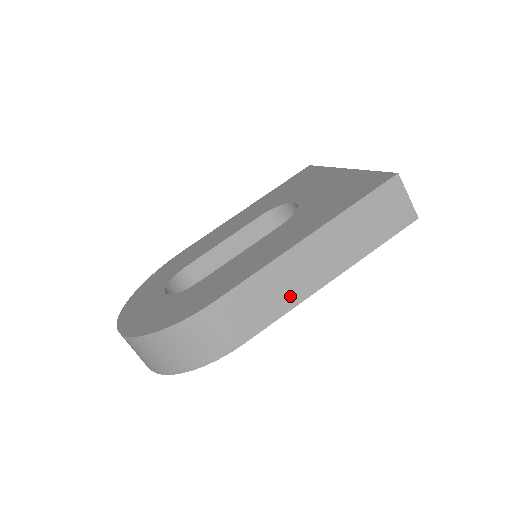
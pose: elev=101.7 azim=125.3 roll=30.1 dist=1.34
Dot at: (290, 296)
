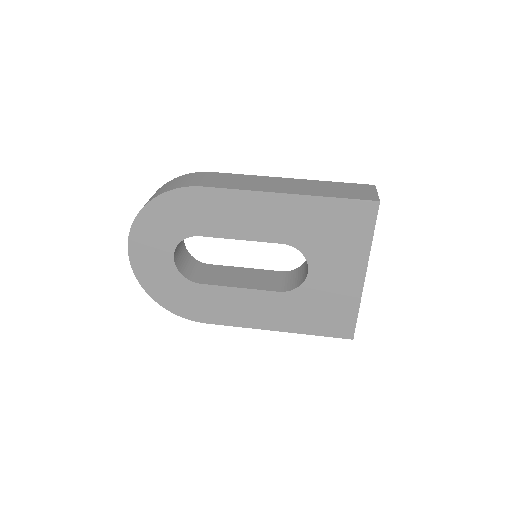
Dot at: (253, 187)
